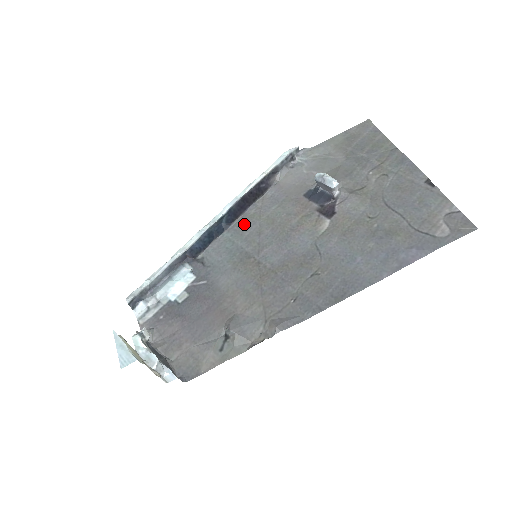
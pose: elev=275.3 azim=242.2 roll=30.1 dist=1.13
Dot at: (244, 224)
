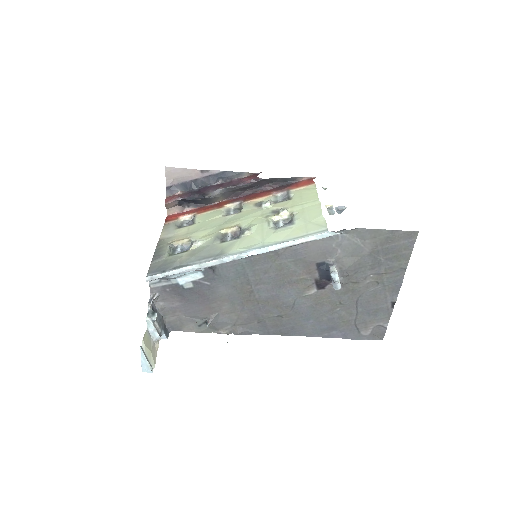
Dot at: (260, 260)
